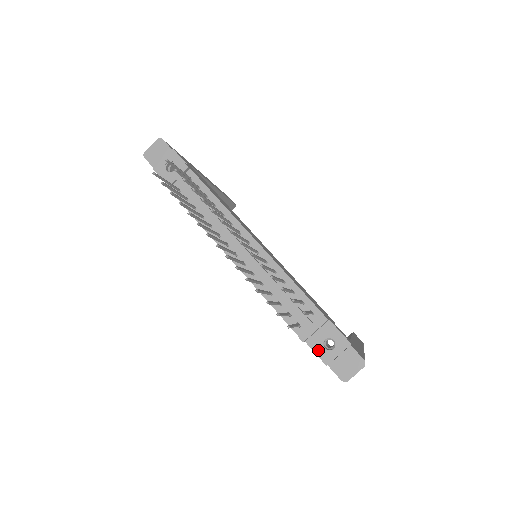
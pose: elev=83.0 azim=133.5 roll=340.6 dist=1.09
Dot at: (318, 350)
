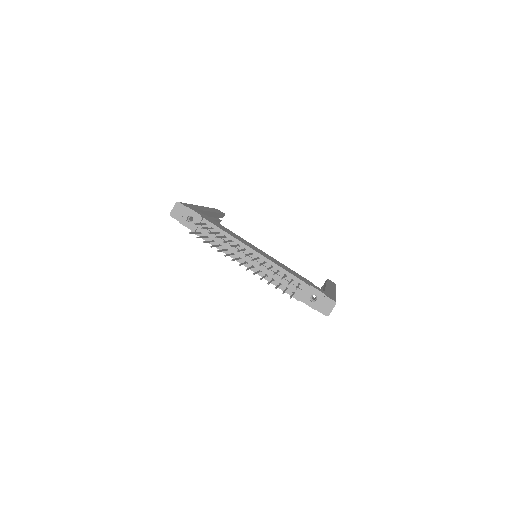
Dot at: (308, 303)
